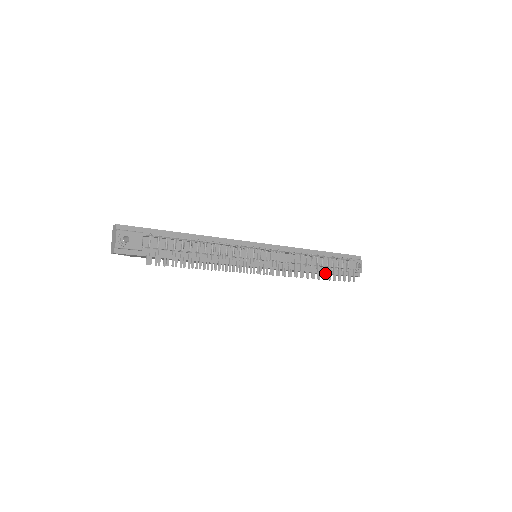
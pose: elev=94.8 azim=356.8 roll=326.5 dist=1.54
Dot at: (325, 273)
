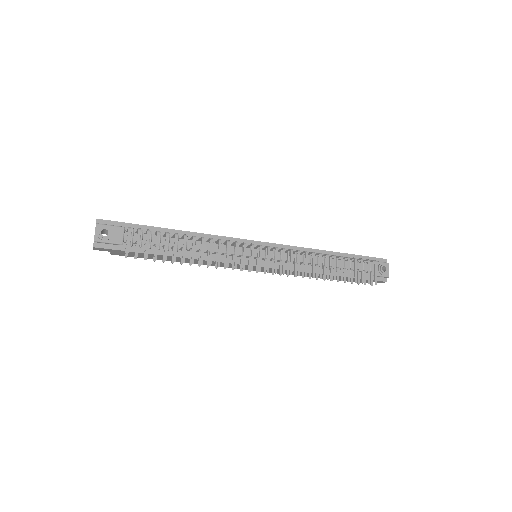
Dot at: occluded
